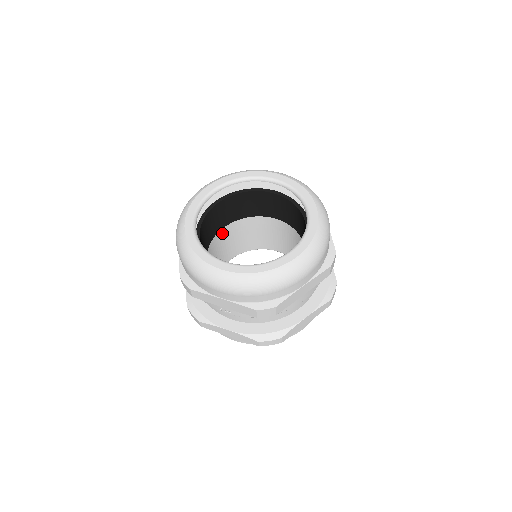
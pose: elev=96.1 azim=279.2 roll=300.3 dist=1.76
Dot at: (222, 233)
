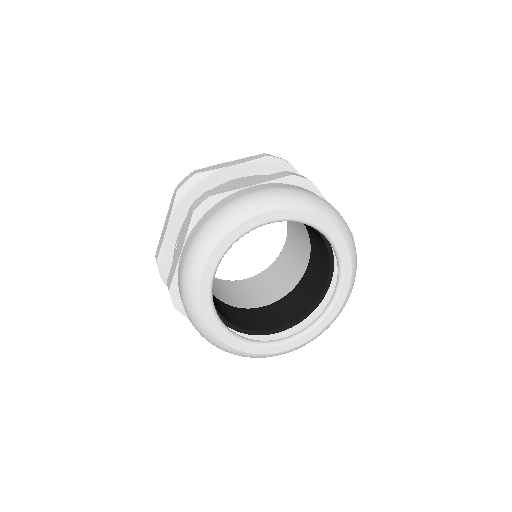
Dot at: occluded
